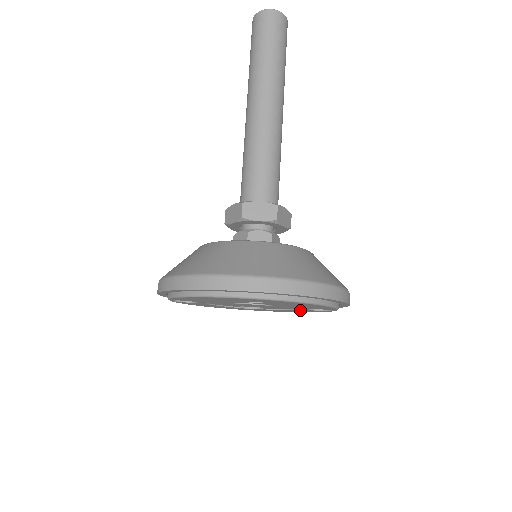
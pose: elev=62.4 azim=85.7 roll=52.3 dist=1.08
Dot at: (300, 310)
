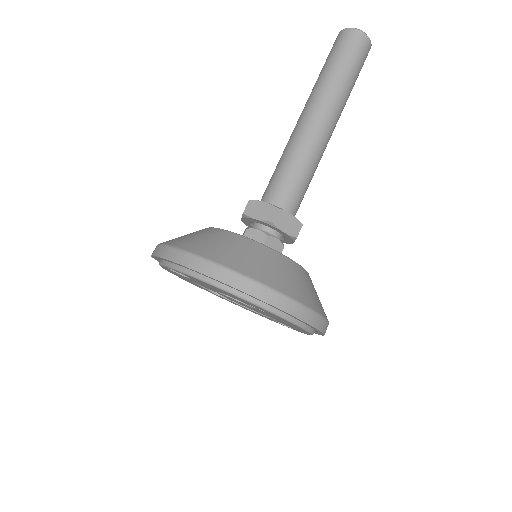
Dot at: (260, 314)
